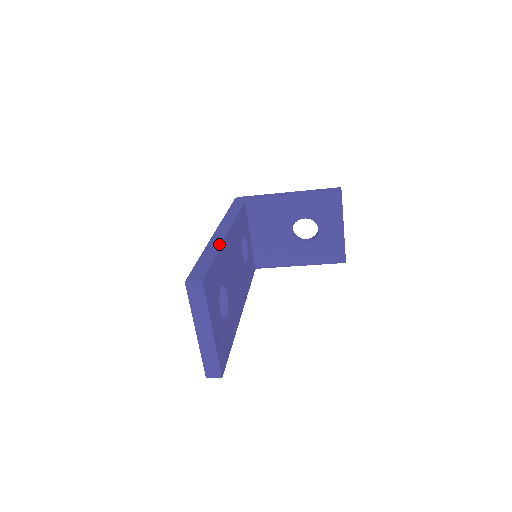
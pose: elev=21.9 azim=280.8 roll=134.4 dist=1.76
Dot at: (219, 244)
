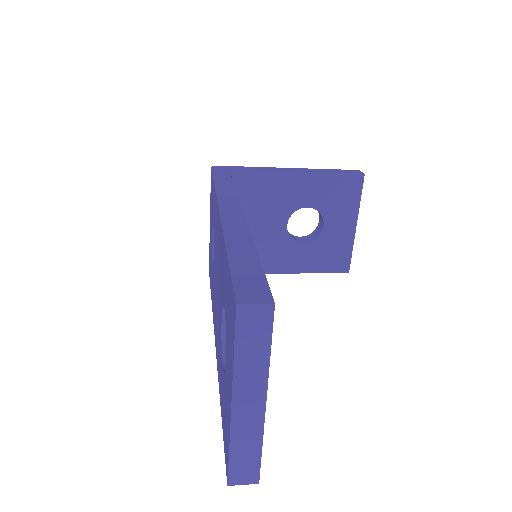
Dot at: (246, 231)
